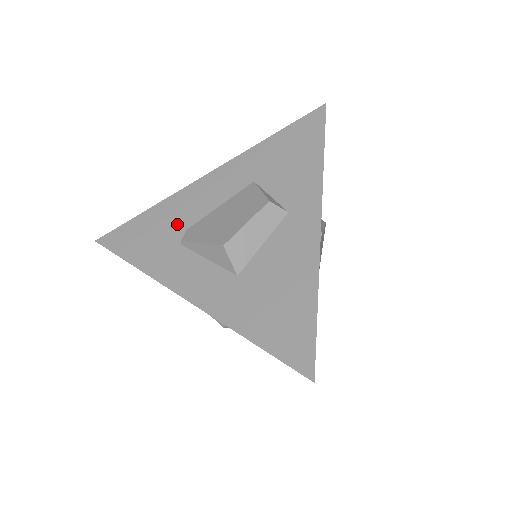
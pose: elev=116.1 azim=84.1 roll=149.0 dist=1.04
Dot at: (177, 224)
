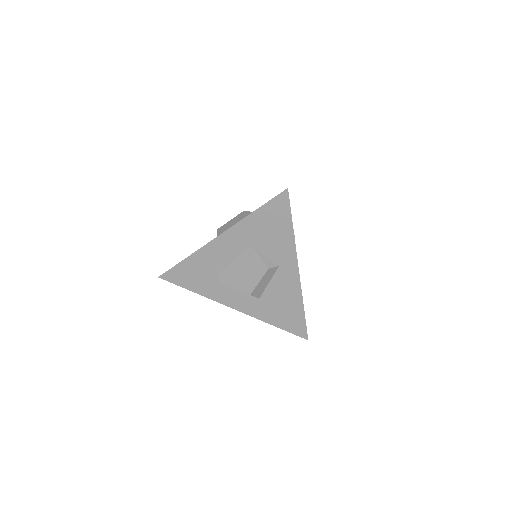
Dot at: (210, 270)
